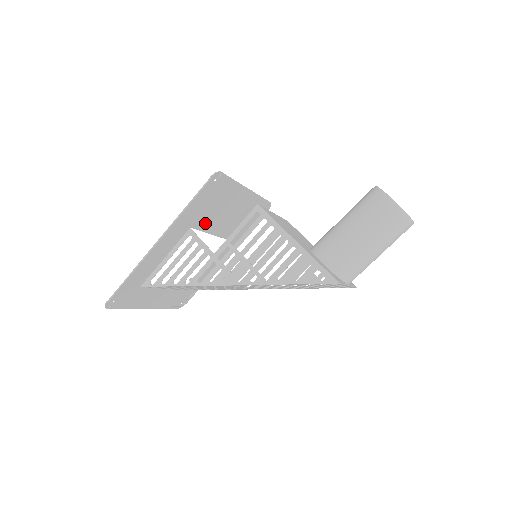
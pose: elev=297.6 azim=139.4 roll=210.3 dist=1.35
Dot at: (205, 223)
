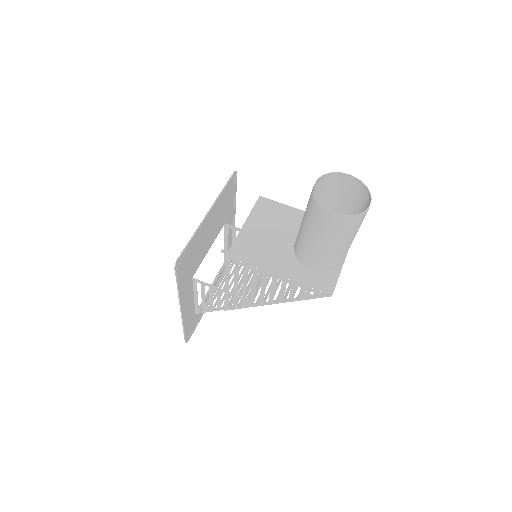
Dot at: (199, 260)
